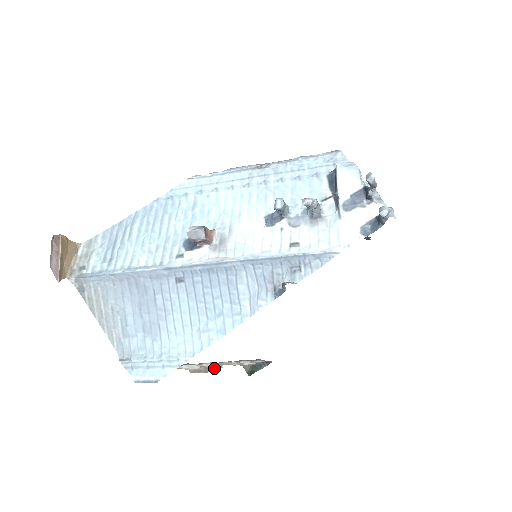
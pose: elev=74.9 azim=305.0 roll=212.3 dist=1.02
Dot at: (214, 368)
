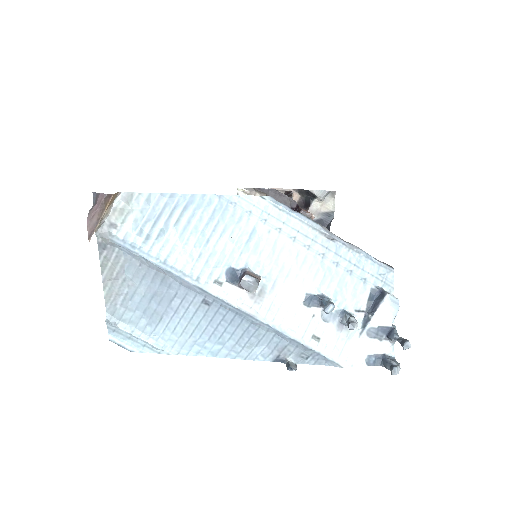
Dot at: occluded
